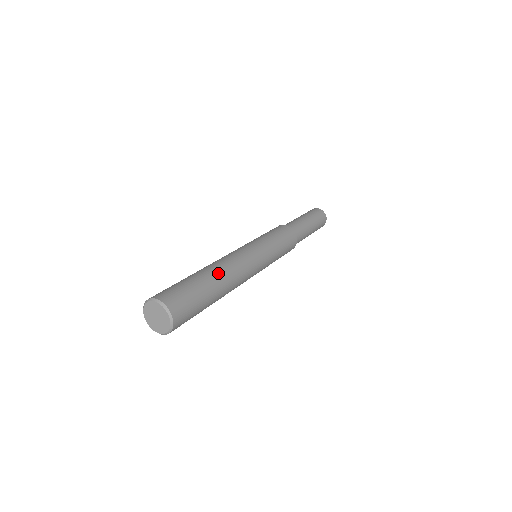
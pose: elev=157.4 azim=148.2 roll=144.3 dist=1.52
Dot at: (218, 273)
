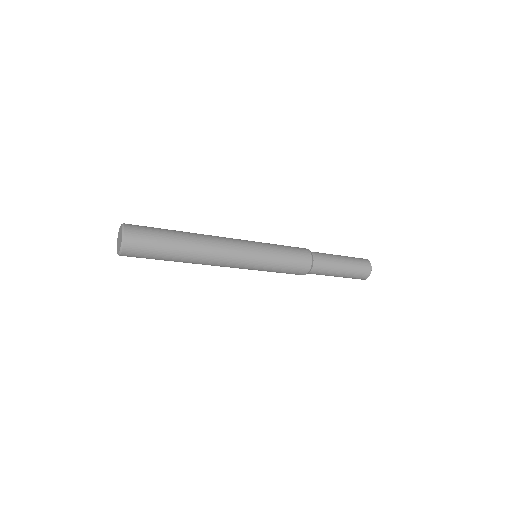
Dot at: (193, 236)
